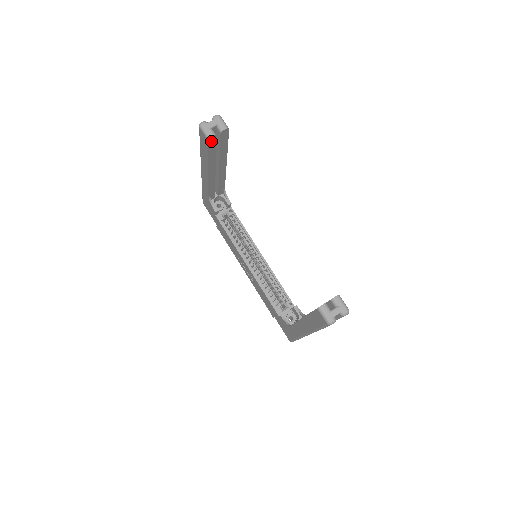
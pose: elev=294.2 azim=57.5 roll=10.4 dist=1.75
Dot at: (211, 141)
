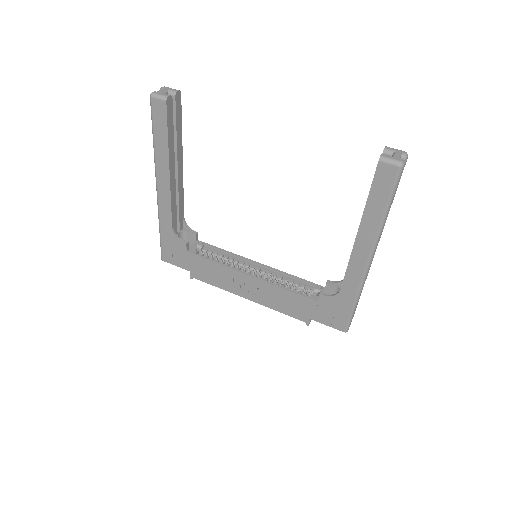
Dot at: (169, 107)
